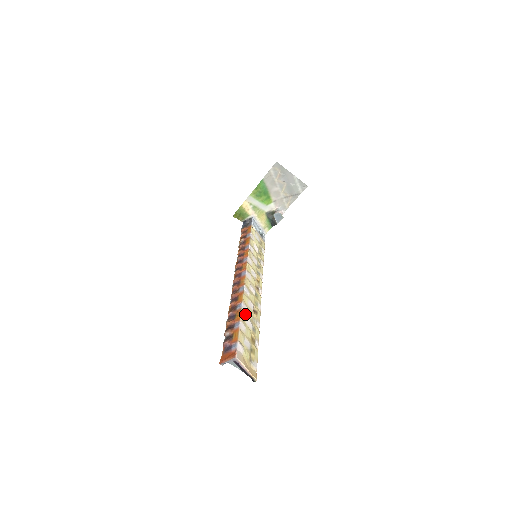
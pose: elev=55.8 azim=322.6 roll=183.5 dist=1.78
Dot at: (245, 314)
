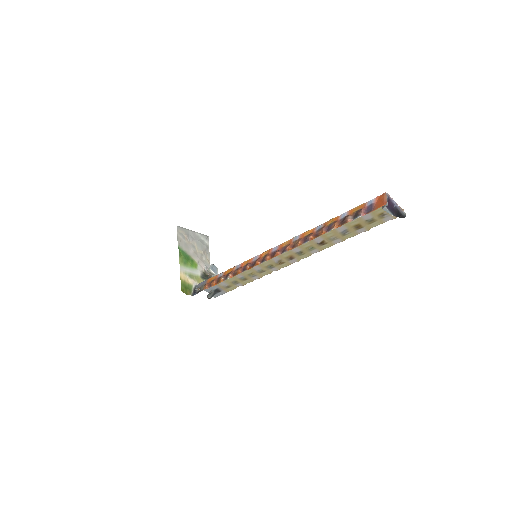
Dot at: occluded
